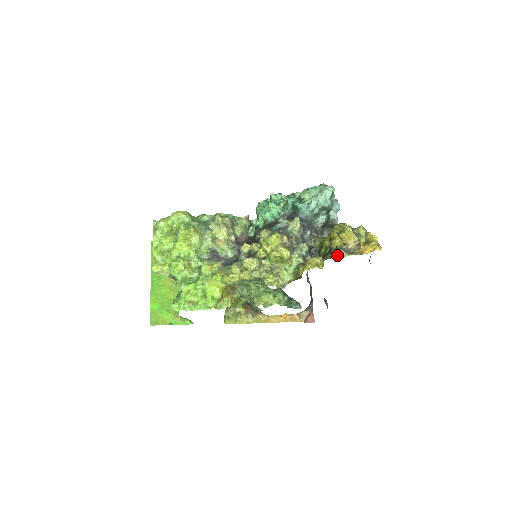
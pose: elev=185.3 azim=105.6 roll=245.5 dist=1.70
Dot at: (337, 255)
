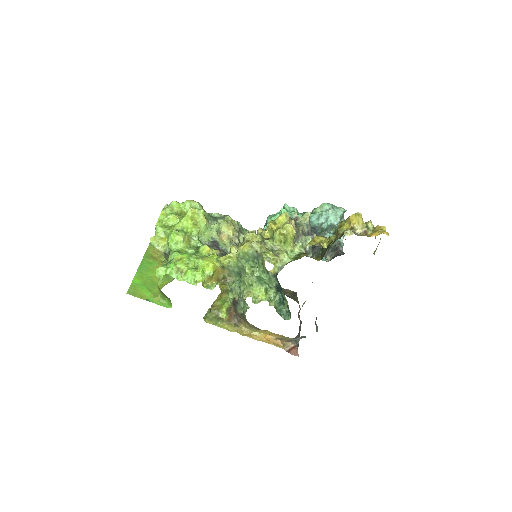
Dot at: (344, 231)
